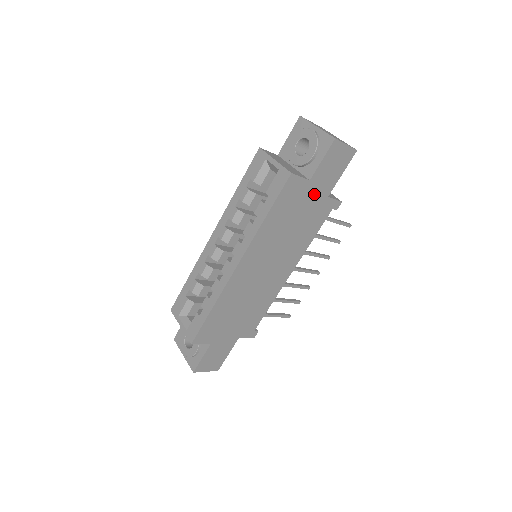
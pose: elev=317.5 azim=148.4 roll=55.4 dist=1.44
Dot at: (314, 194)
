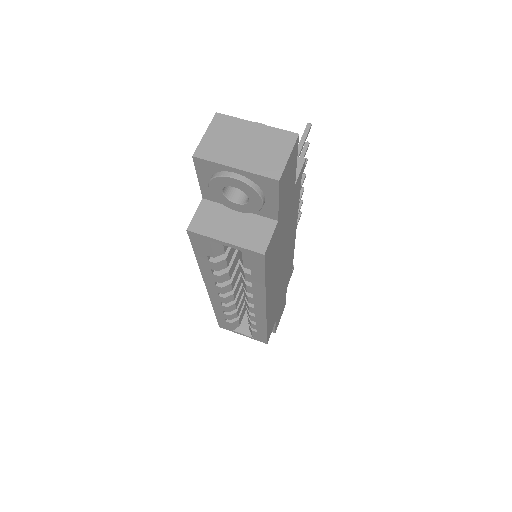
Dot at: (285, 210)
